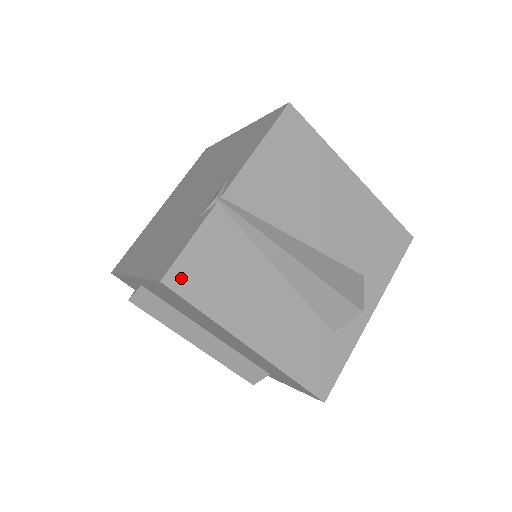
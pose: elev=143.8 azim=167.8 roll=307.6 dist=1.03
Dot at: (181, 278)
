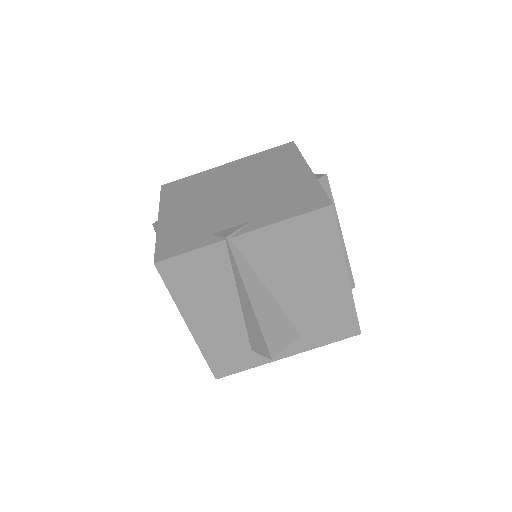
Dot at: (169, 268)
